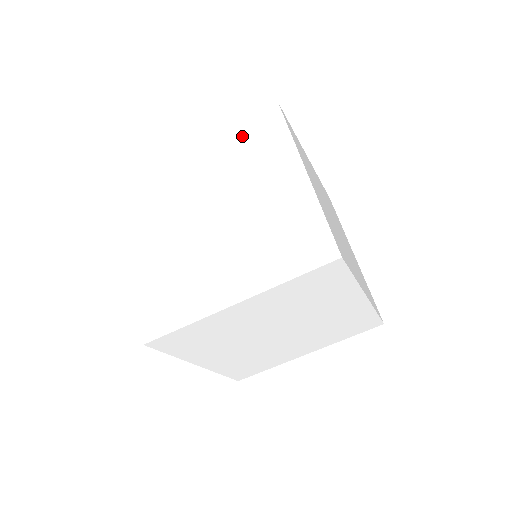
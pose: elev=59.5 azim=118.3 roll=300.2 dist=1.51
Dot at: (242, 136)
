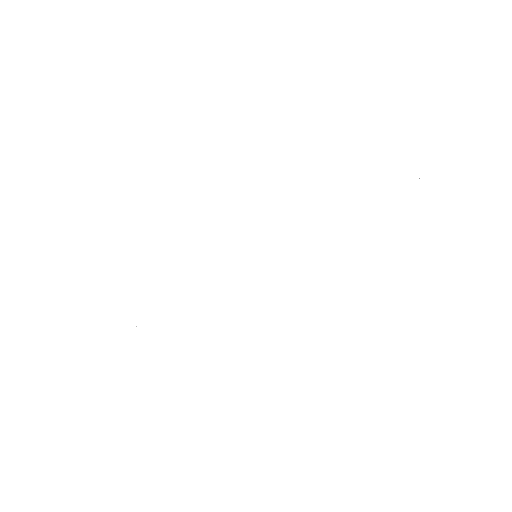
Dot at: (361, 171)
